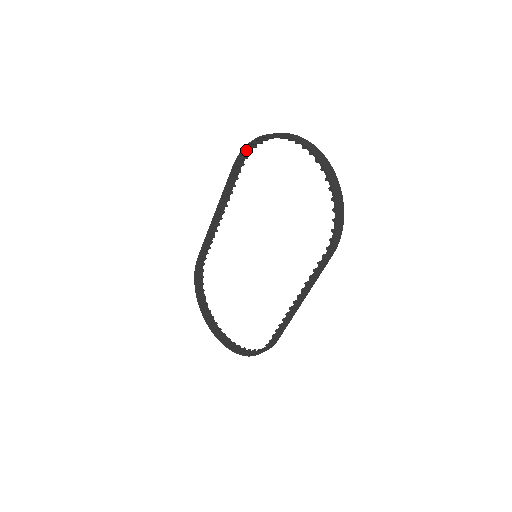
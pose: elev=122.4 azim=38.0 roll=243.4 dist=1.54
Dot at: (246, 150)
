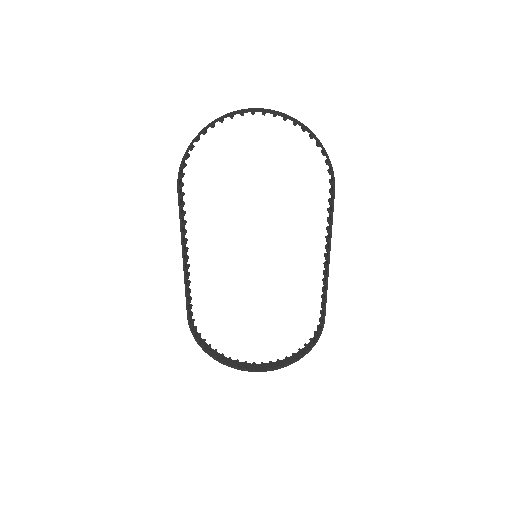
Dot at: (183, 164)
